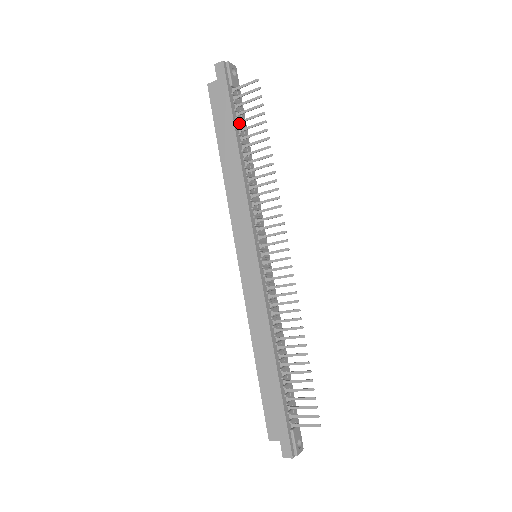
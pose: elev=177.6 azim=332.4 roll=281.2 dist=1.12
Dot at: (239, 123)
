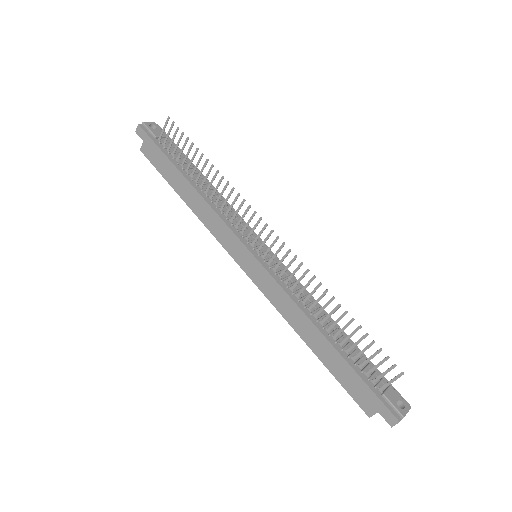
Dot at: (178, 160)
